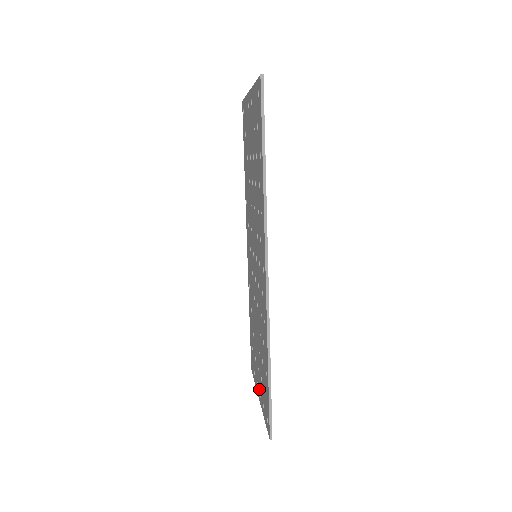
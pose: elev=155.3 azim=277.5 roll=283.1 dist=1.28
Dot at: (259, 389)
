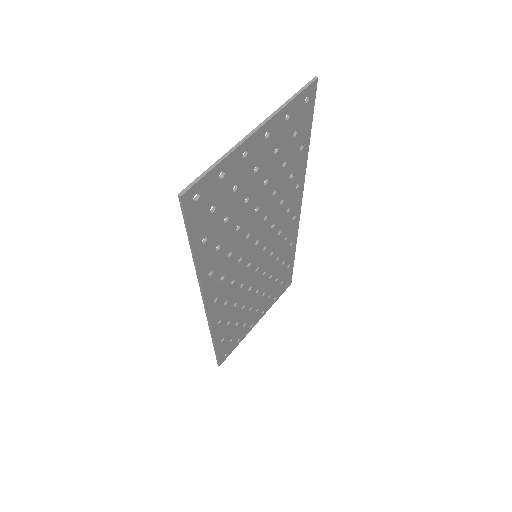
Dot at: (253, 320)
